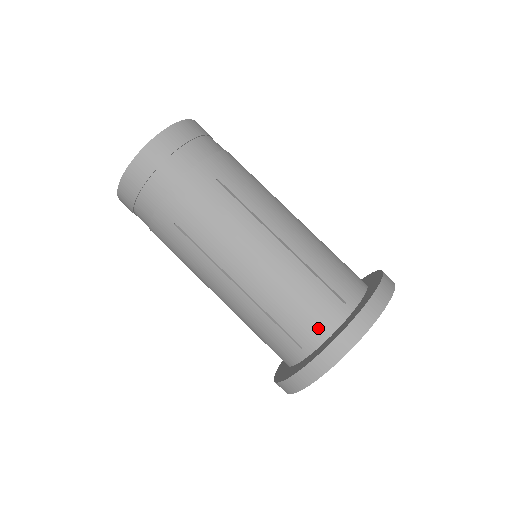
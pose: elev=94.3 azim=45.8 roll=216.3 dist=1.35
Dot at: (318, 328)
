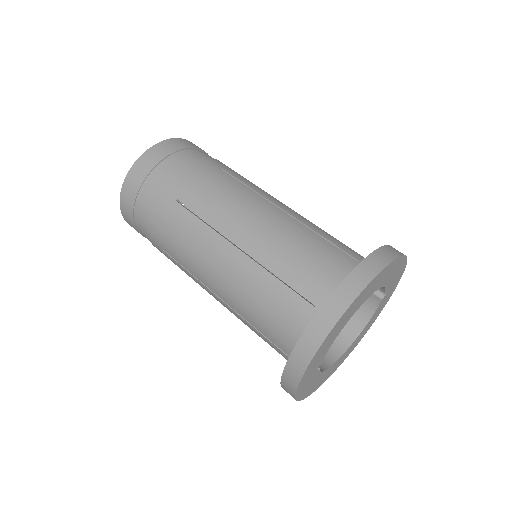
Dot at: (291, 337)
